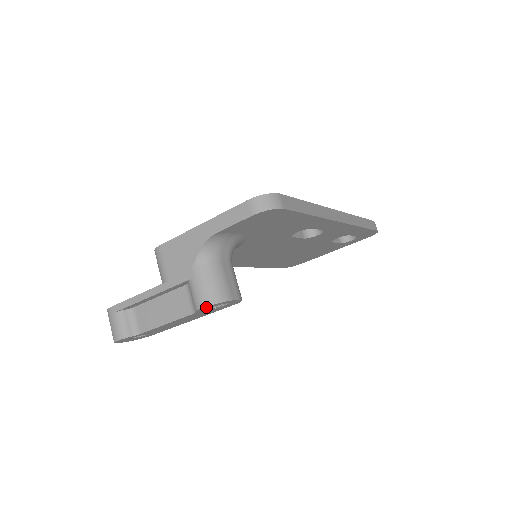
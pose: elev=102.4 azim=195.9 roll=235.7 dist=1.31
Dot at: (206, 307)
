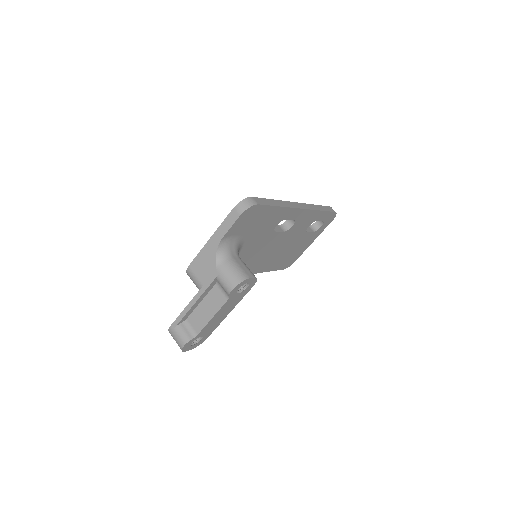
Dot at: (234, 289)
